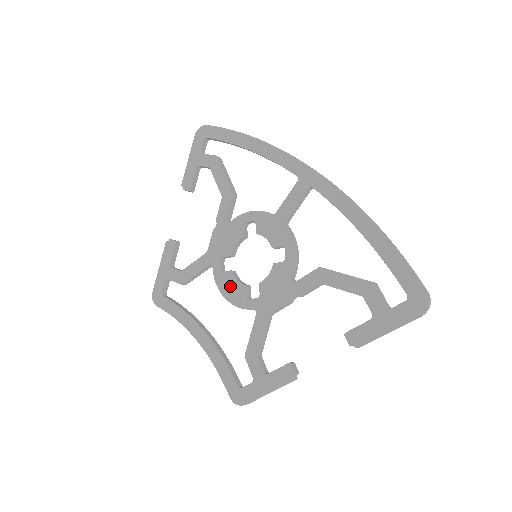
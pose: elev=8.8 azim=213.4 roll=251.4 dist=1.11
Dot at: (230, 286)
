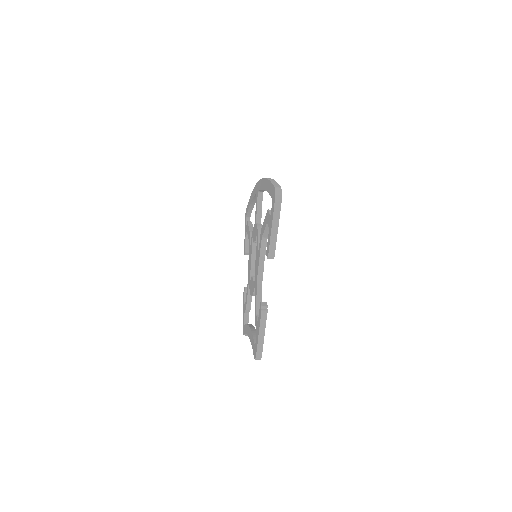
Dot at: (251, 286)
